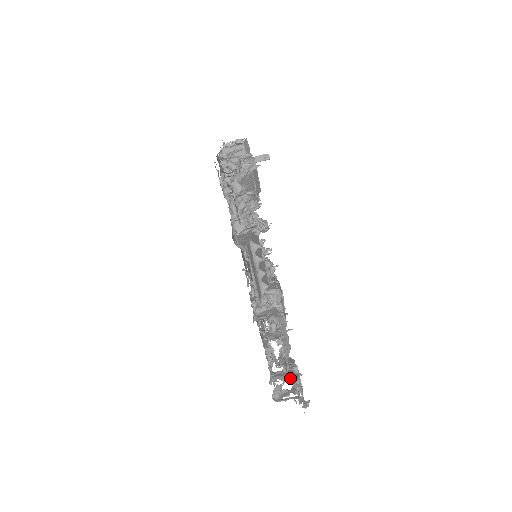
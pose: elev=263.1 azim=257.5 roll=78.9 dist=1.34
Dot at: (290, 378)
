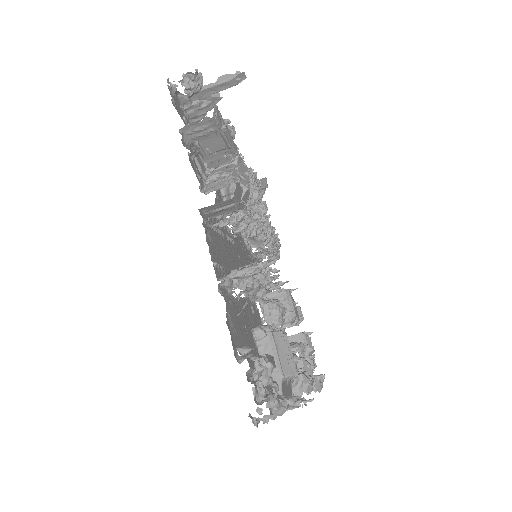
Dot at: occluded
